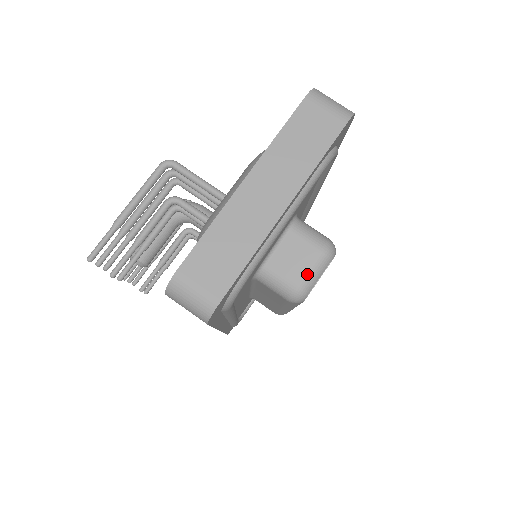
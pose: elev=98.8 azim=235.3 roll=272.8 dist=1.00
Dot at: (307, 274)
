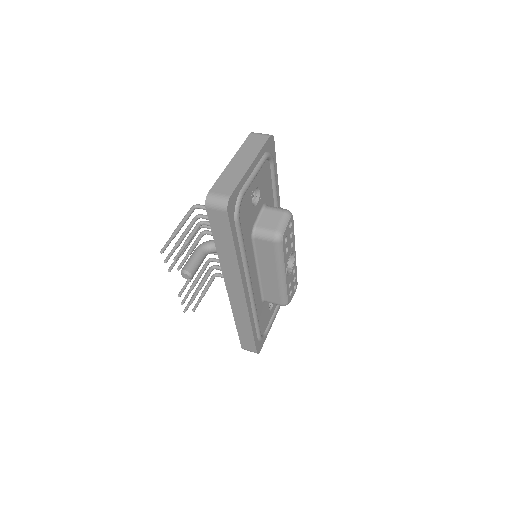
Dot at: (279, 223)
